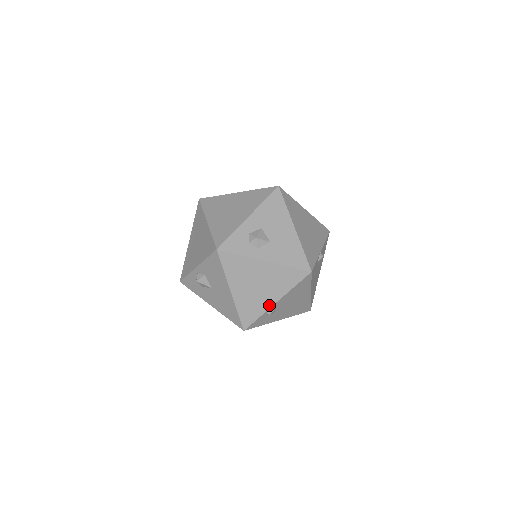
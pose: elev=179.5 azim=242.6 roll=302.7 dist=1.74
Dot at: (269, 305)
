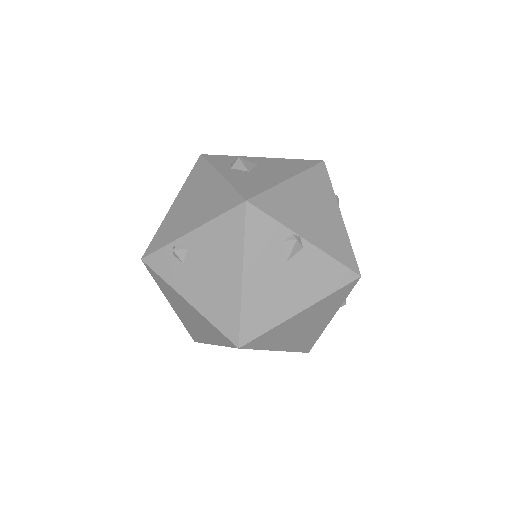
Dot at: (182, 234)
